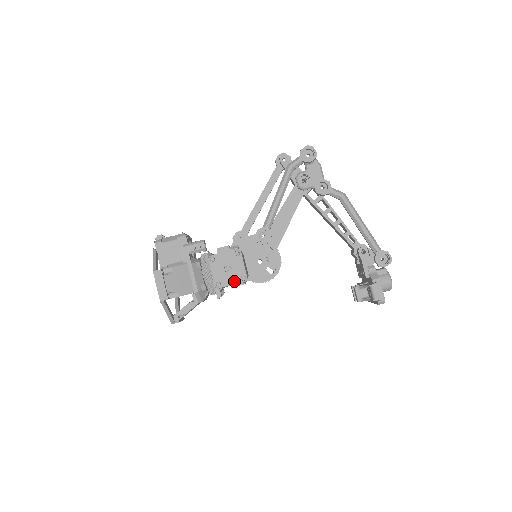
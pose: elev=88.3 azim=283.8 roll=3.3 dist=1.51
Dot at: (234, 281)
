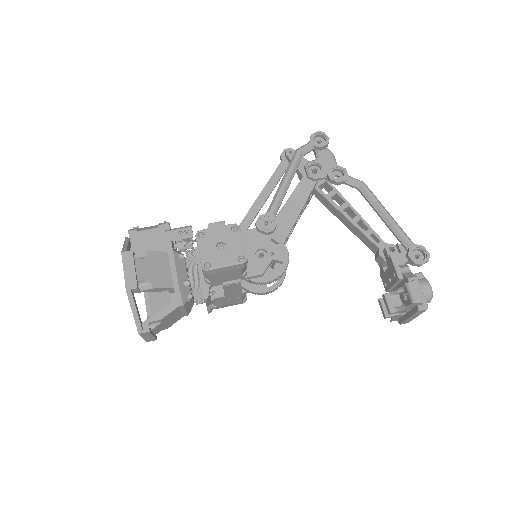
Dot at: (229, 262)
